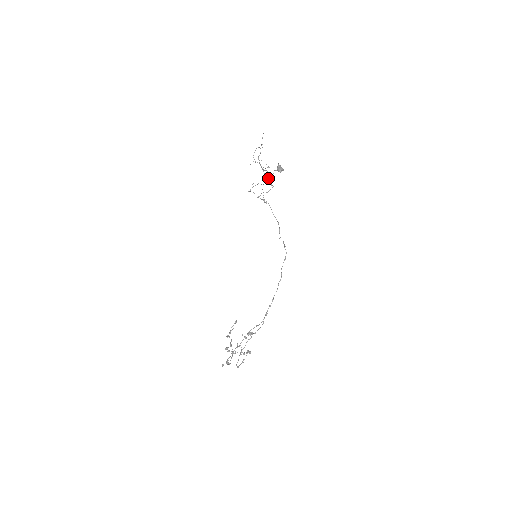
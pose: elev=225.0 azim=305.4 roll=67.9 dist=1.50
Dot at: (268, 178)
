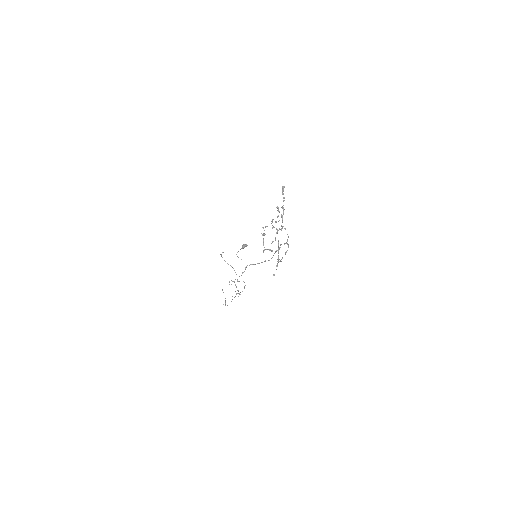
Dot at: occluded
